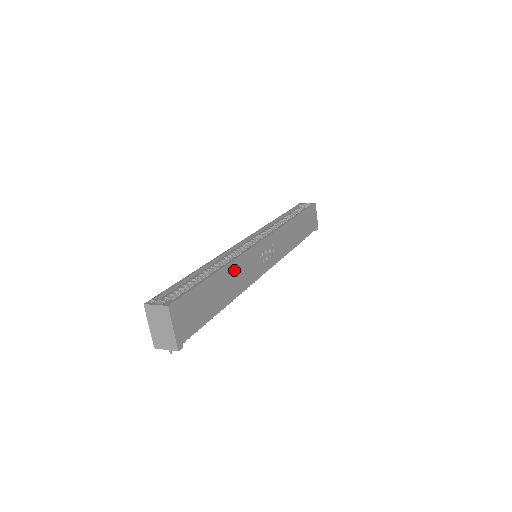
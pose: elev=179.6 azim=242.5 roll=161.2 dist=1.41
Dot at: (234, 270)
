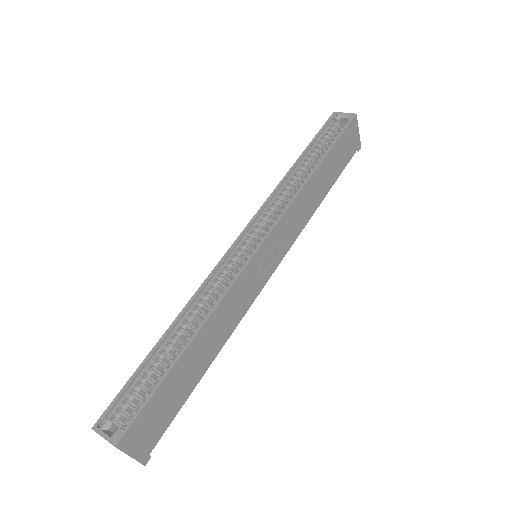
Dot at: (215, 322)
